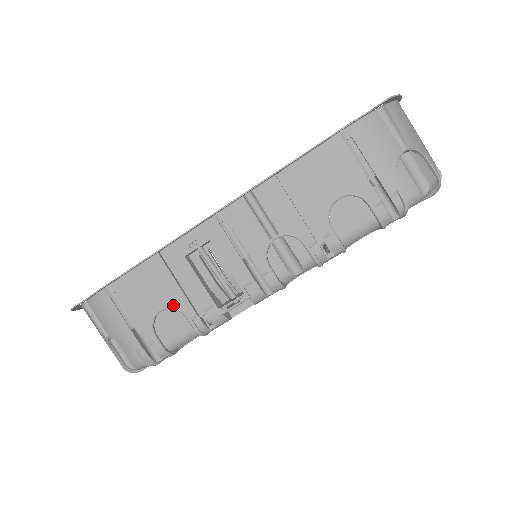
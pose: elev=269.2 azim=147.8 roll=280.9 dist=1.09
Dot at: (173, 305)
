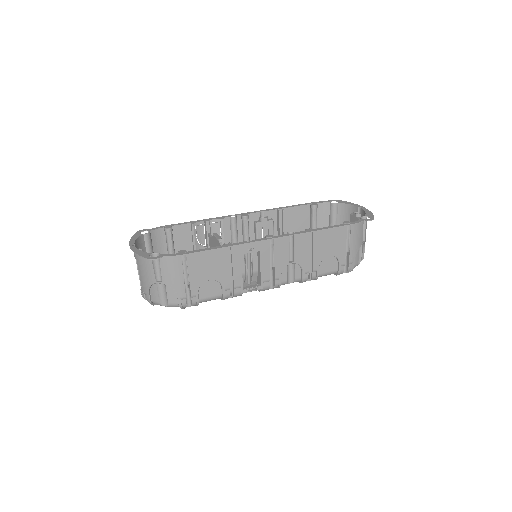
Dot at: (219, 279)
